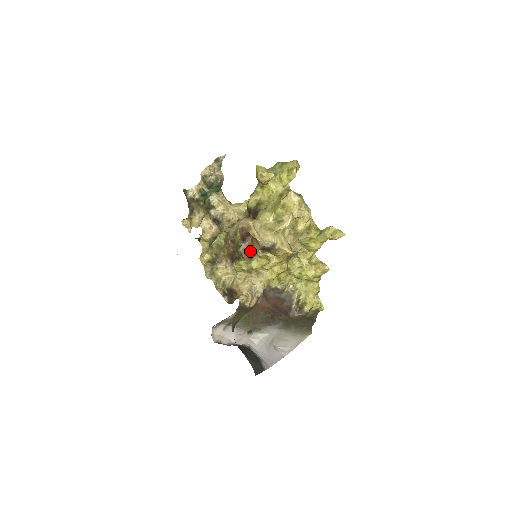
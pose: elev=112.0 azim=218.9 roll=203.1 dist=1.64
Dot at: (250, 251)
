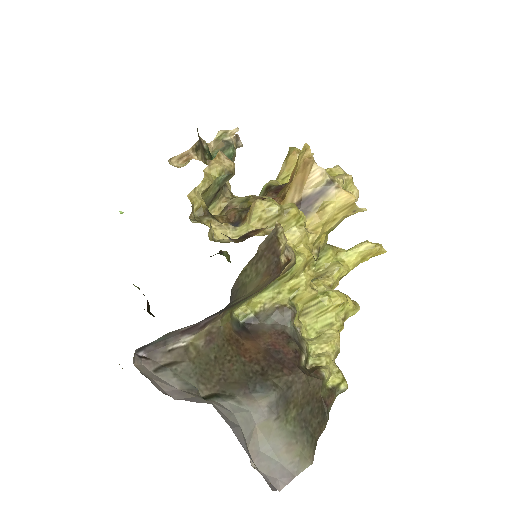
Dot at: occluded
